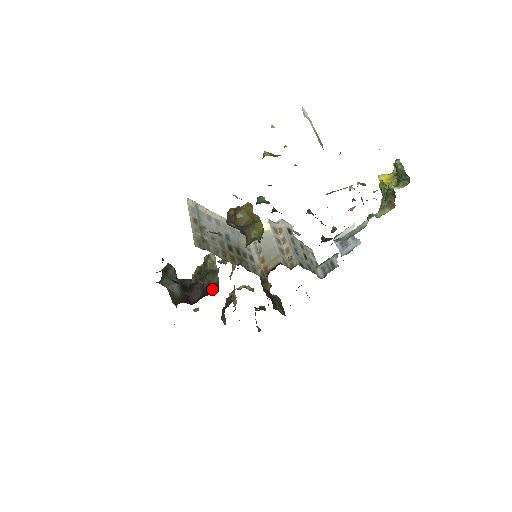
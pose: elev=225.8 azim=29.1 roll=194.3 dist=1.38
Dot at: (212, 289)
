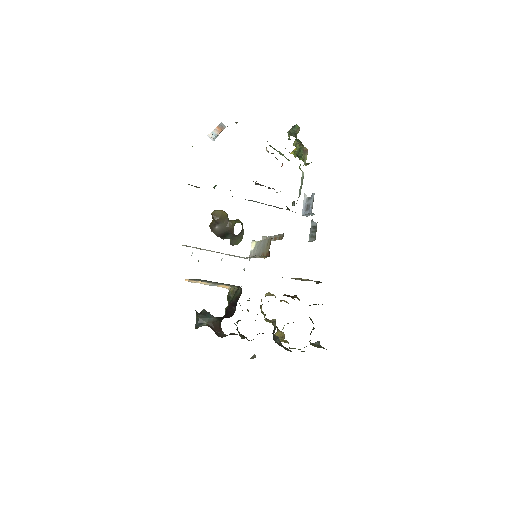
Dot at: occluded
